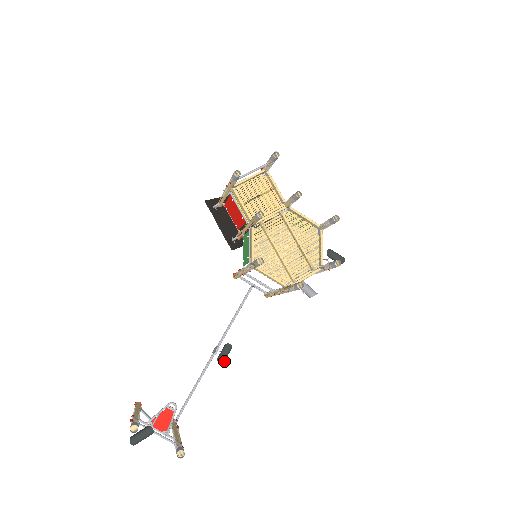
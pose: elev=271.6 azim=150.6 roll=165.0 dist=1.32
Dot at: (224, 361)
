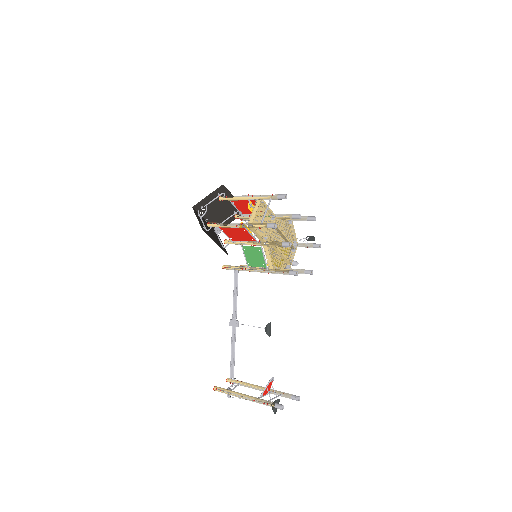
Dot at: (270, 333)
